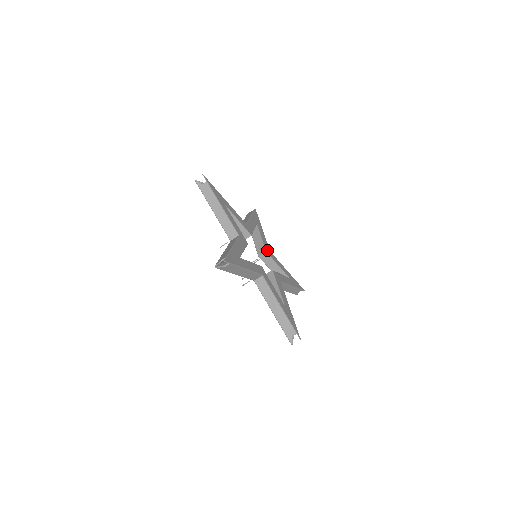
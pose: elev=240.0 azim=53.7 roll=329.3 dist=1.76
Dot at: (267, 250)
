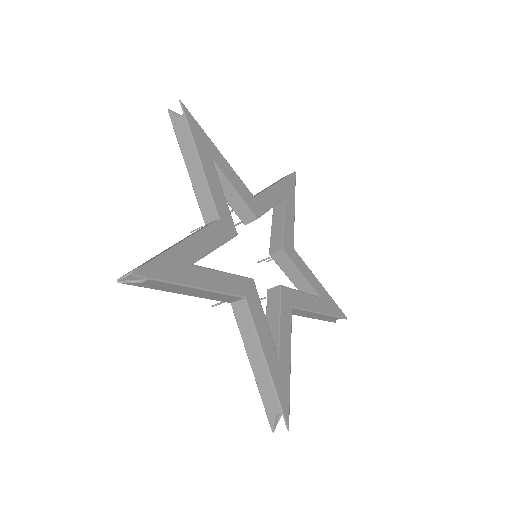
Dot at: (254, 209)
